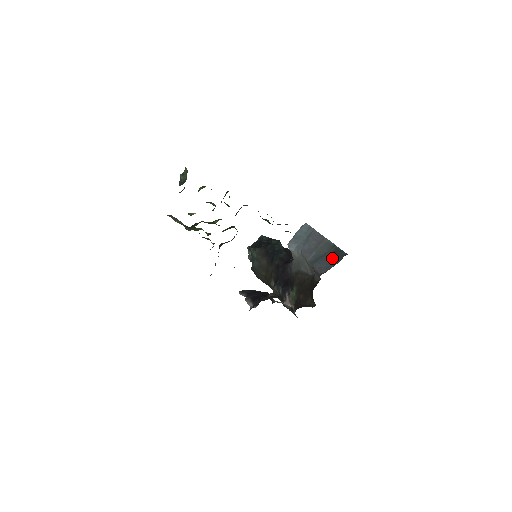
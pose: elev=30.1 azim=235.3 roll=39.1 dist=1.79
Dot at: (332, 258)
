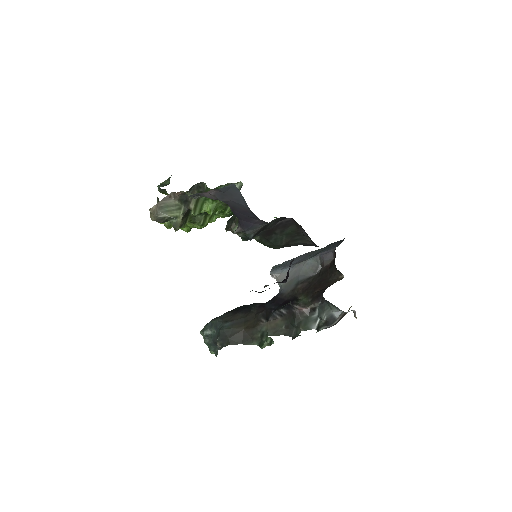
Dot at: (333, 245)
